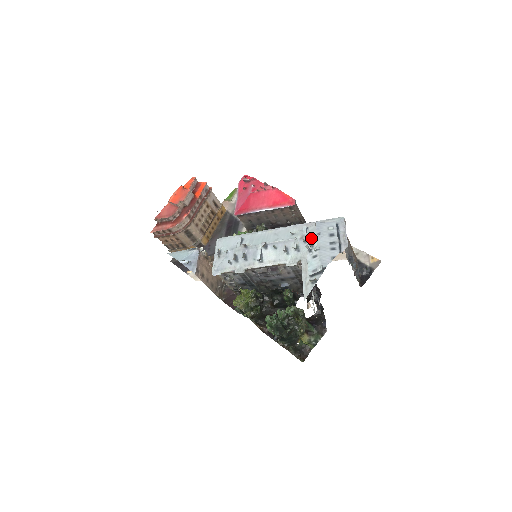
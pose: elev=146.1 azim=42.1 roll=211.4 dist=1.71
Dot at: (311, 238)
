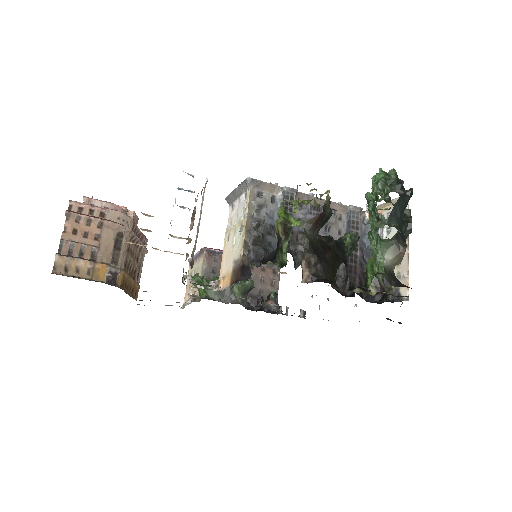
Dot at: occluded
